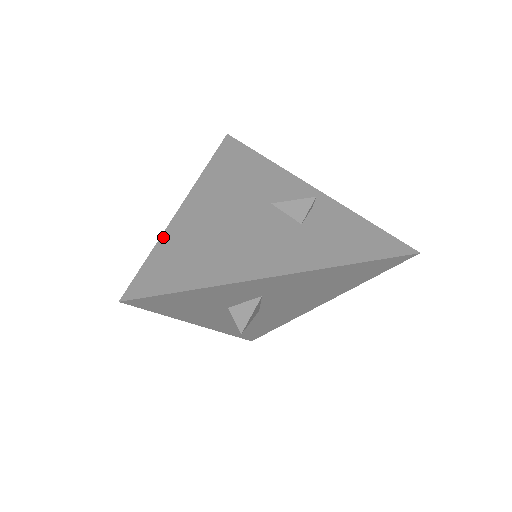
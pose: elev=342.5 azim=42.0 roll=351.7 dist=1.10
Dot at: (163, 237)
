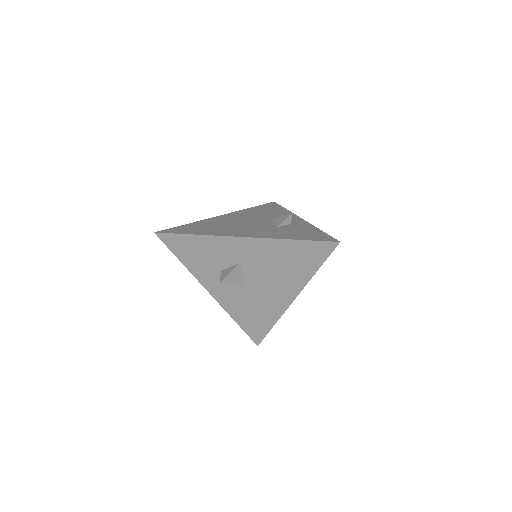
Dot at: (197, 222)
